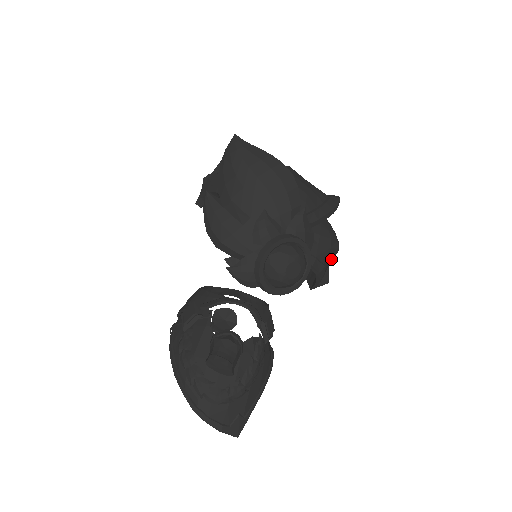
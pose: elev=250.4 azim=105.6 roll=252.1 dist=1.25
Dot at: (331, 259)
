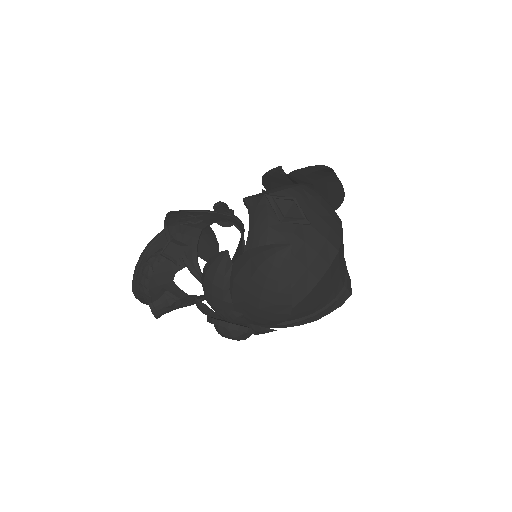
Dot at: occluded
